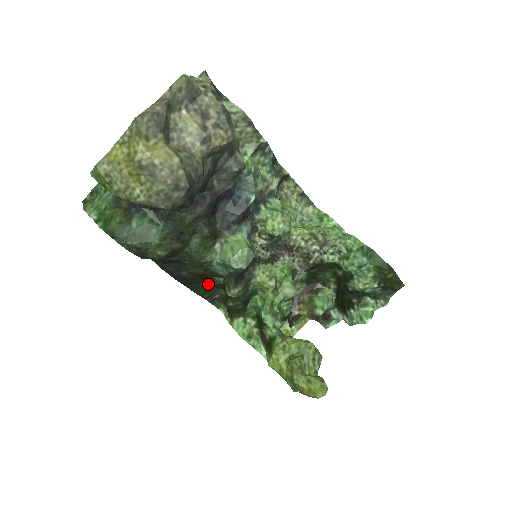
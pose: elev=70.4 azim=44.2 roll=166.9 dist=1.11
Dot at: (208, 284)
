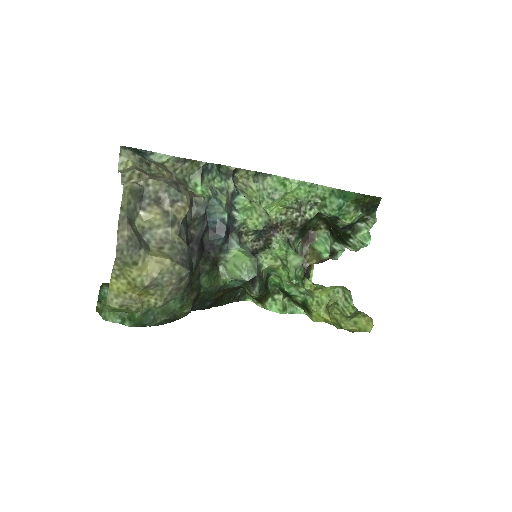
Dot at: (228, 293)
